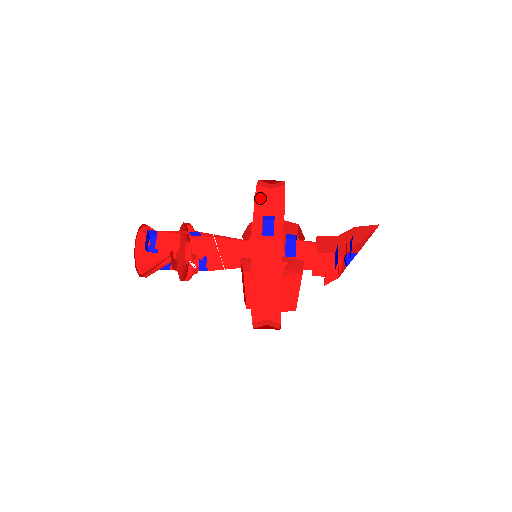
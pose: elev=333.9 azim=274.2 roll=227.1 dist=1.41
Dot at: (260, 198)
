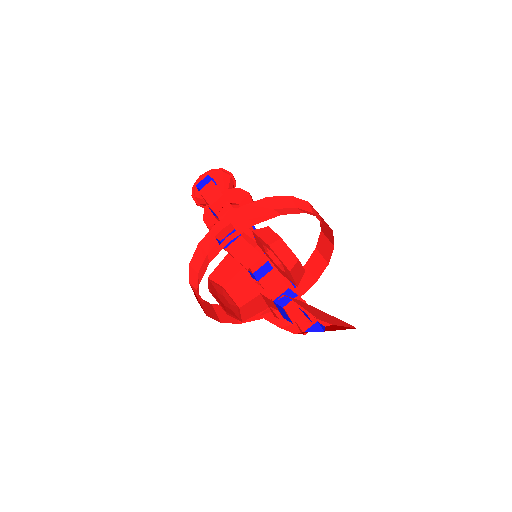
Dot at: (248, 209)
